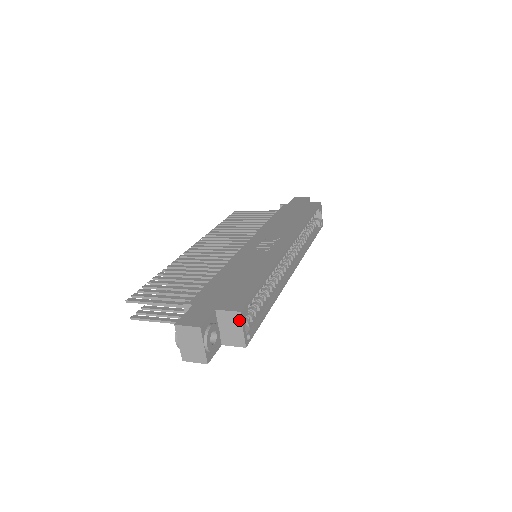
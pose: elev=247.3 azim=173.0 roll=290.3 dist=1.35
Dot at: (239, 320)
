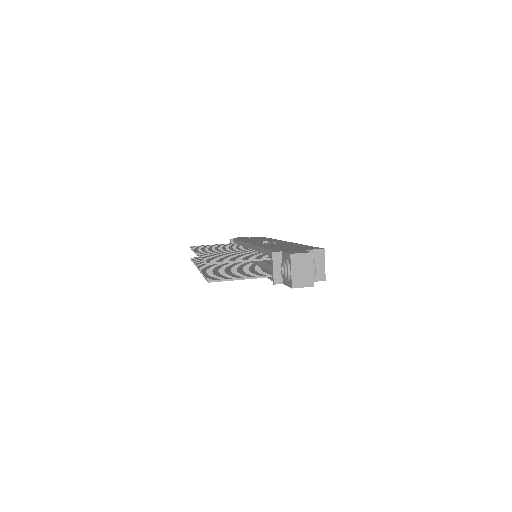
Dot at: (323, 256)
